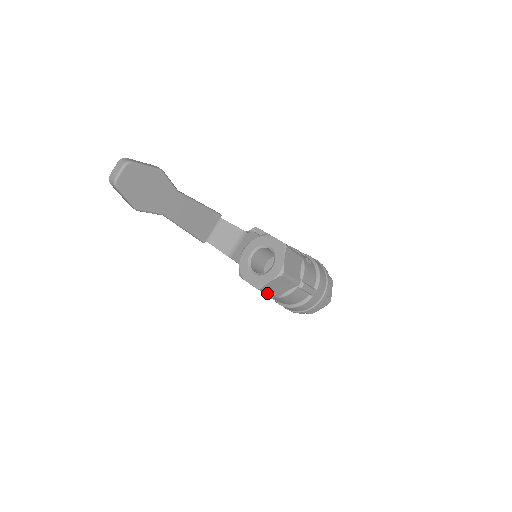
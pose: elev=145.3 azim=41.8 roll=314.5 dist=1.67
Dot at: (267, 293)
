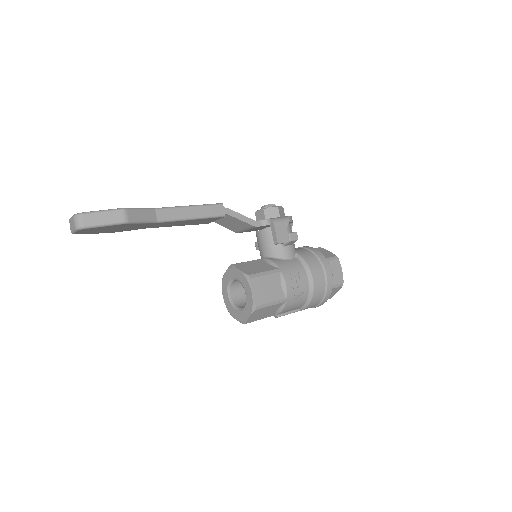
Dot at: occluded
